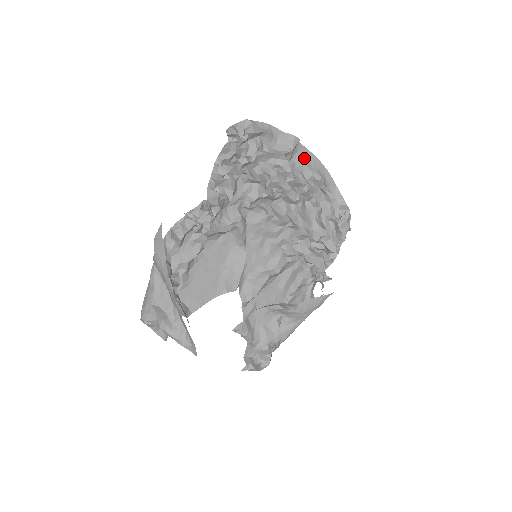
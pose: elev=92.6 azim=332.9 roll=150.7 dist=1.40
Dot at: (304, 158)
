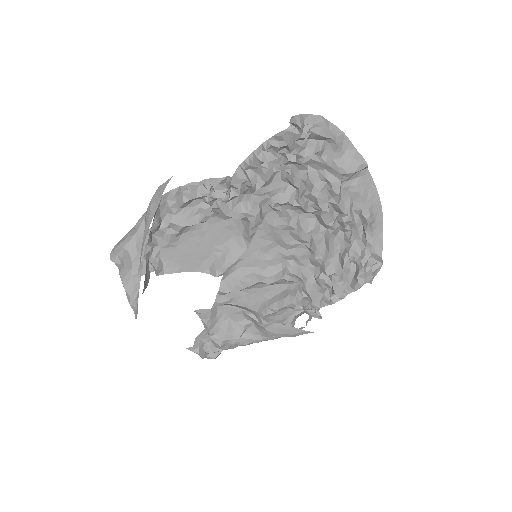
Dot at: (363, 187)
